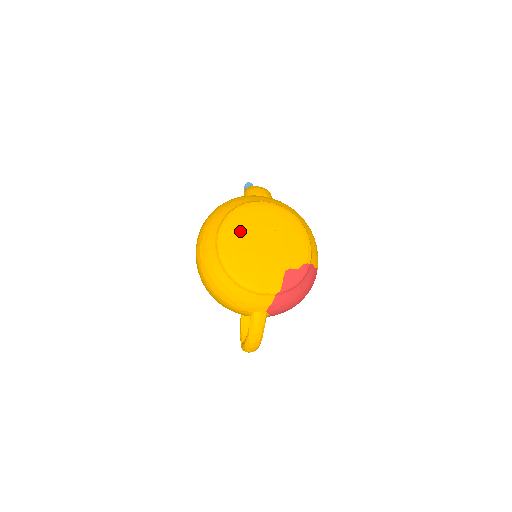
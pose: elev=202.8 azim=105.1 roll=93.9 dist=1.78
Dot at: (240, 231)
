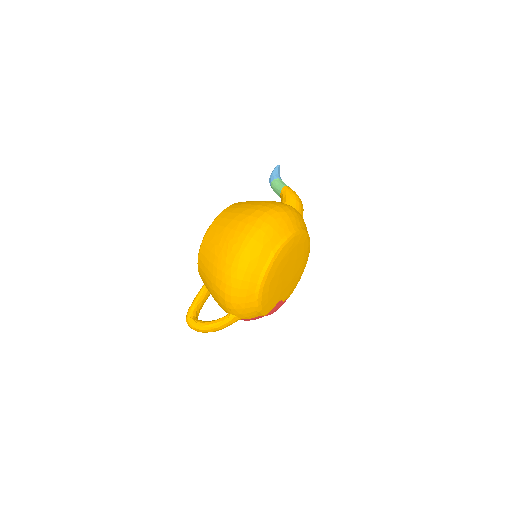
Dot at: (288, 255)
